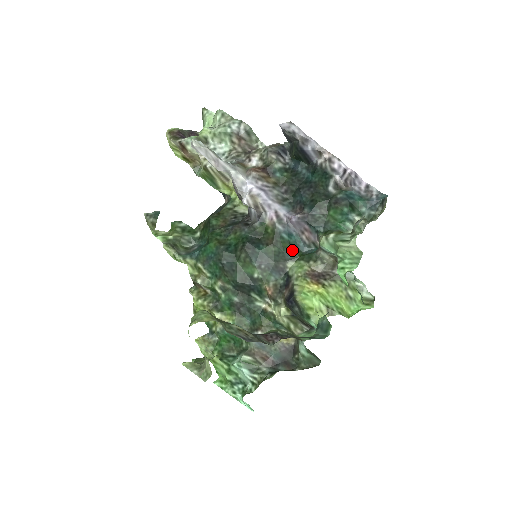
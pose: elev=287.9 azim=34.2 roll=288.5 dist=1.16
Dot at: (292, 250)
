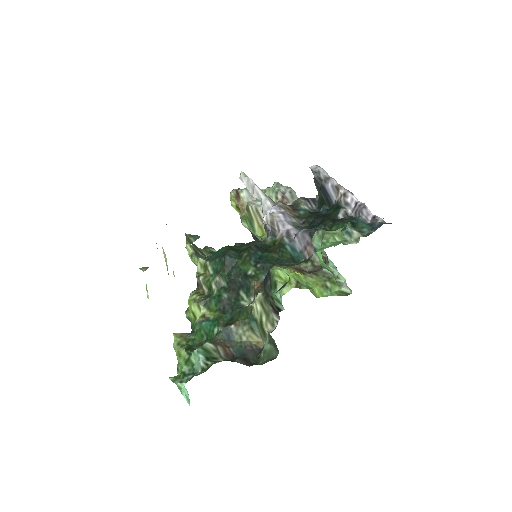
Dot at: (291, 260)
